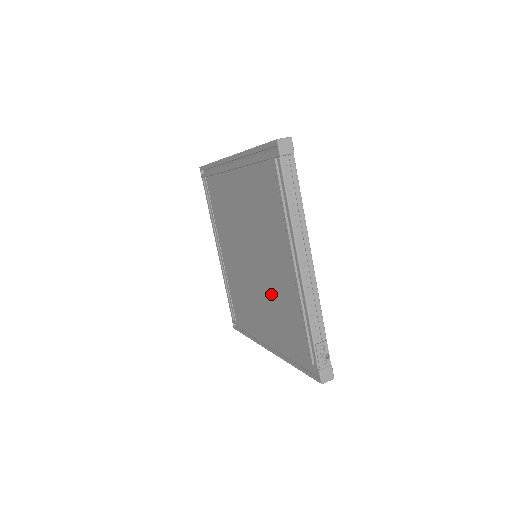
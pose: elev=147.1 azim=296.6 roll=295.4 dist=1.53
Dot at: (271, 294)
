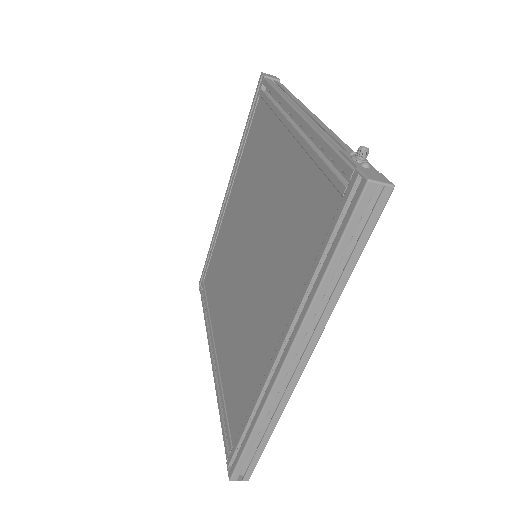
Dot at: (274, 238)
